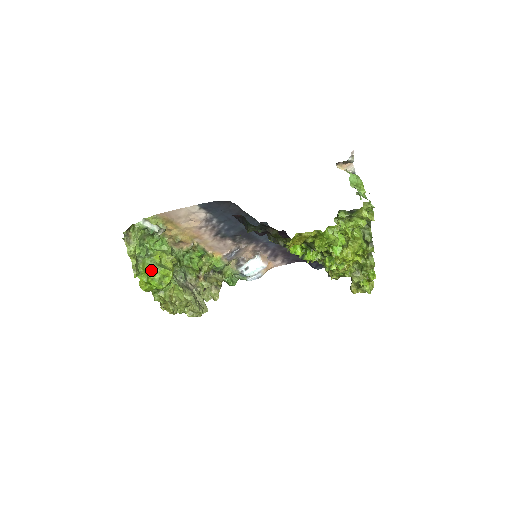
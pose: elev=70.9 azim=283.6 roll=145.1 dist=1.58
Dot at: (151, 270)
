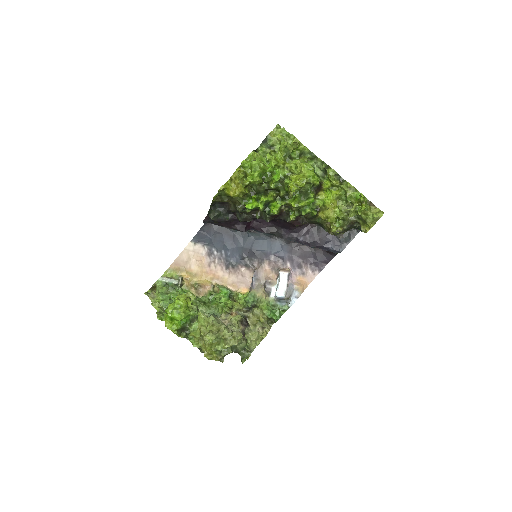
Dot at: occluded
